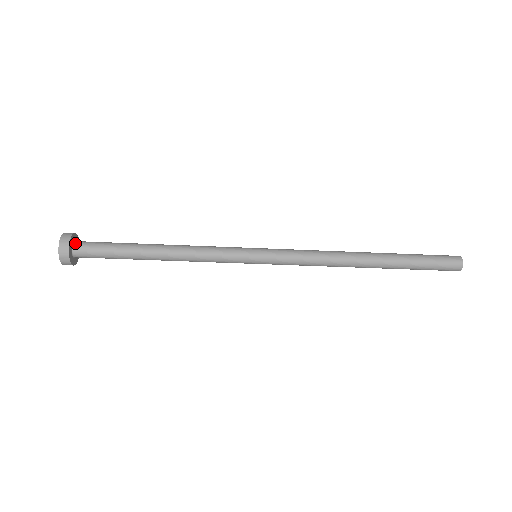
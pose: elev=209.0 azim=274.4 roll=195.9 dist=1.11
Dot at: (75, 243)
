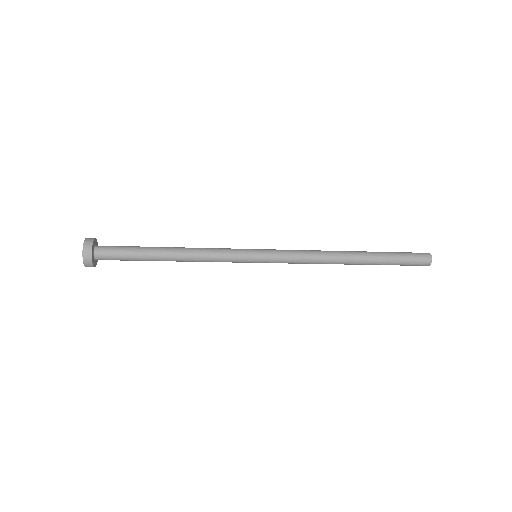
Dot at: (95, 253)
